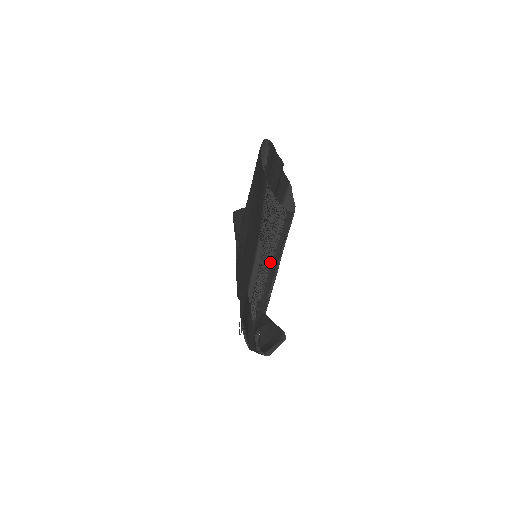
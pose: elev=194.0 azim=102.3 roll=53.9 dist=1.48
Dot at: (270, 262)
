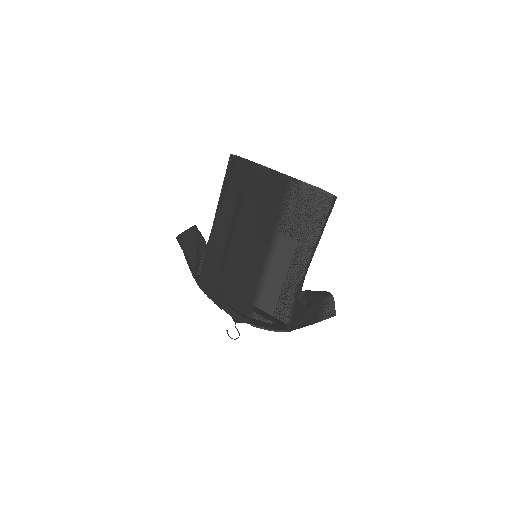
Dot at: (315, 244)
